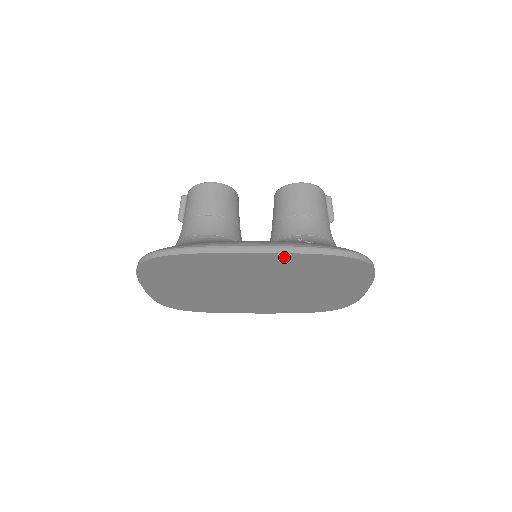
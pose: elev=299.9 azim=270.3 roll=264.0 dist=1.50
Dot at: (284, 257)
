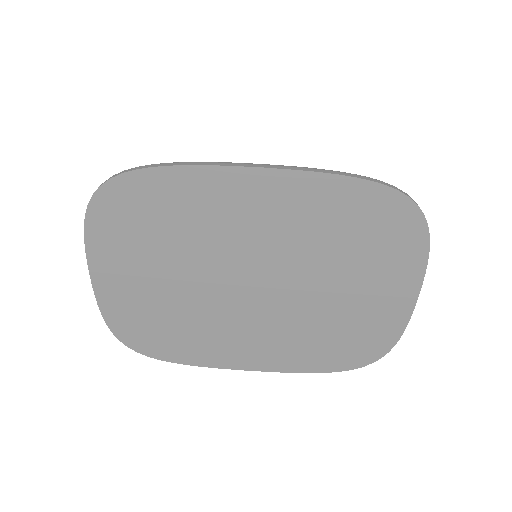
Dot at: (299, 184)
